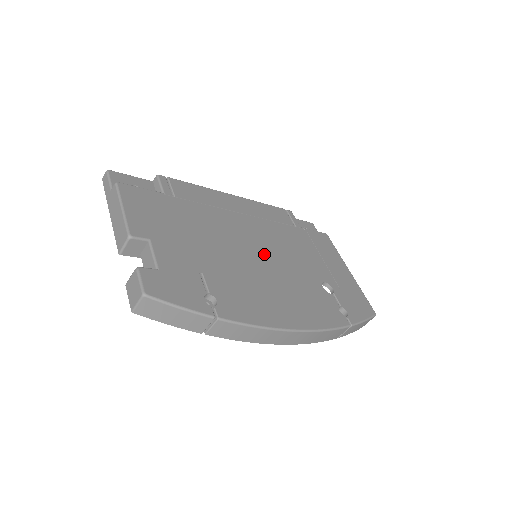
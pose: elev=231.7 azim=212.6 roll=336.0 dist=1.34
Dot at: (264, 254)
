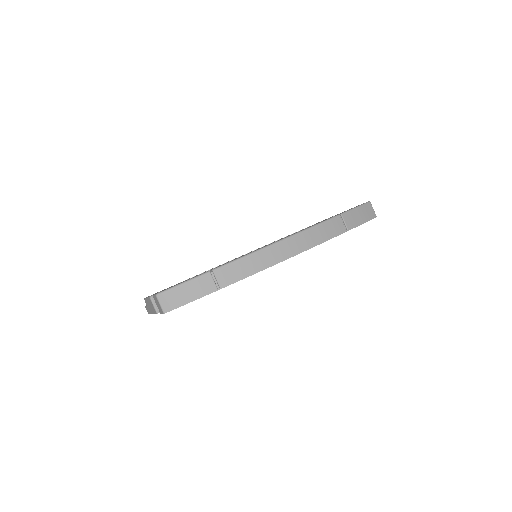
Dot at: occluded
